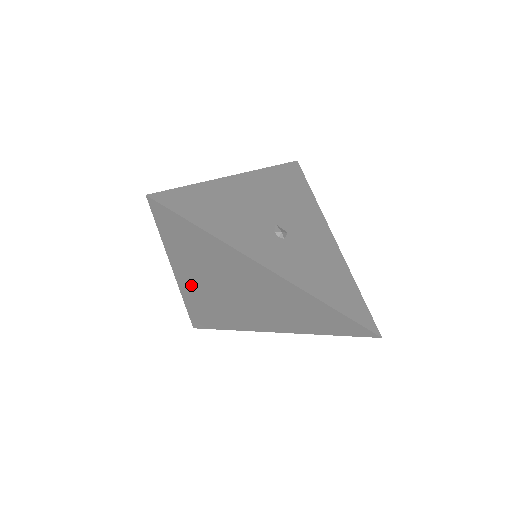
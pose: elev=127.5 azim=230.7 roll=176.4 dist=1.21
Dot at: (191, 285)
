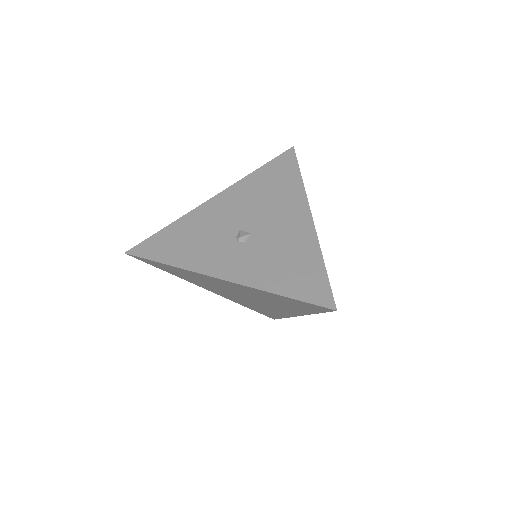
Dot at: (221, 294)
